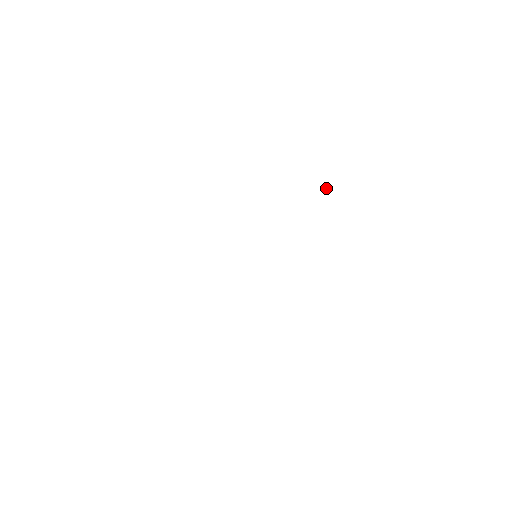
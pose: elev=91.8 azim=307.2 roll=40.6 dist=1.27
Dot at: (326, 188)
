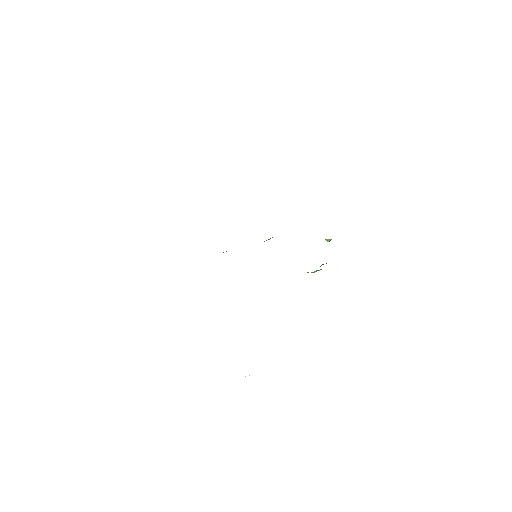
Dot at: (329, 241)
